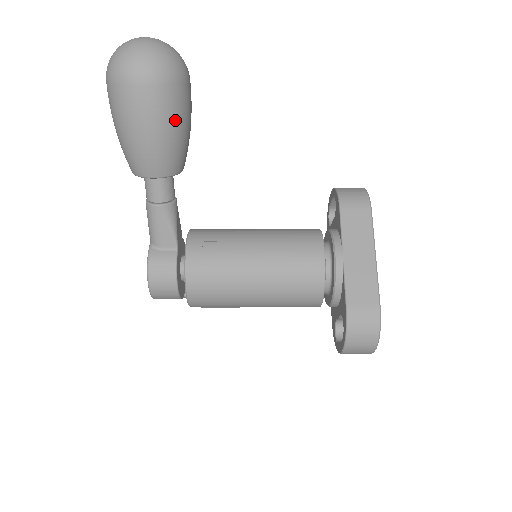
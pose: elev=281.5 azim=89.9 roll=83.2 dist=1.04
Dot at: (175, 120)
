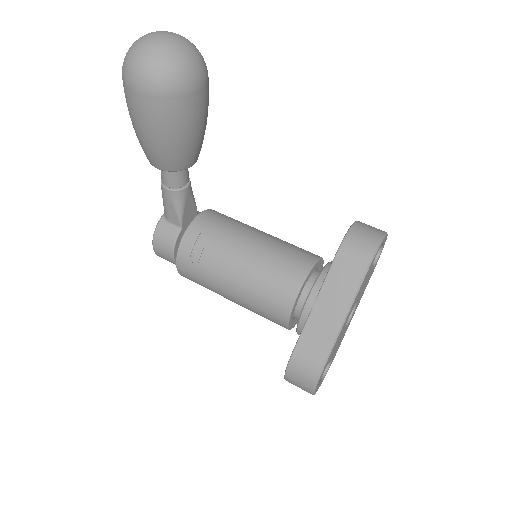
Dot at: (174, 129)
